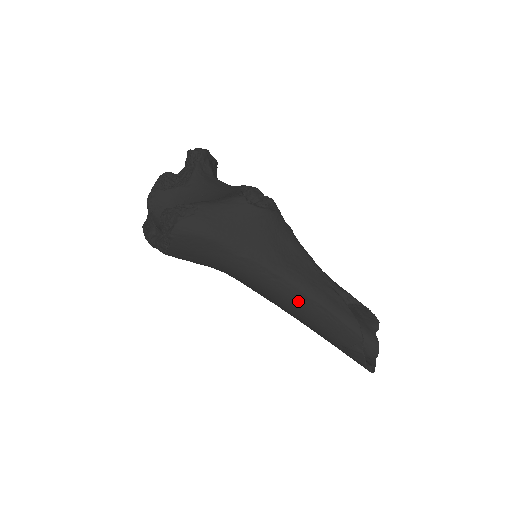
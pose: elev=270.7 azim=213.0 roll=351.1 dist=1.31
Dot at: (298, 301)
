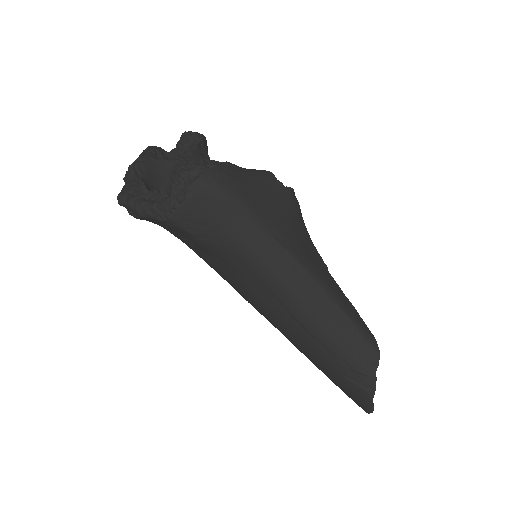
Dot at: (317, 303)
